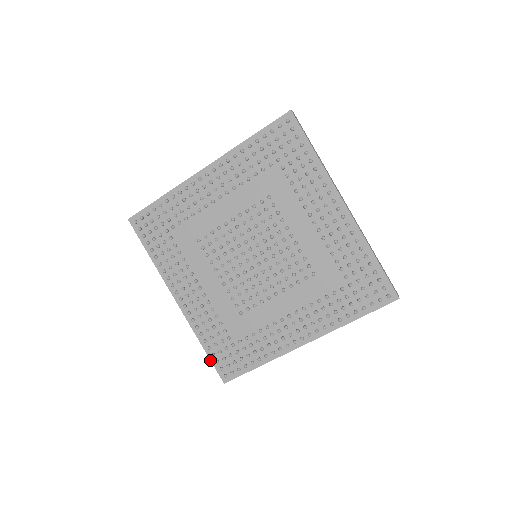
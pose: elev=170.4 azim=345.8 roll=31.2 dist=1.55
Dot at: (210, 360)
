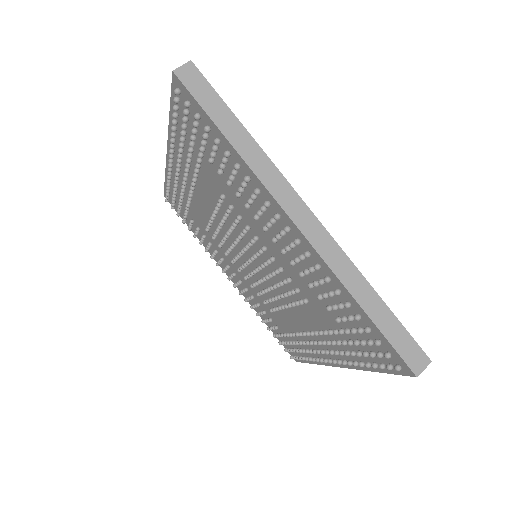
Dot at: (164, 185)
